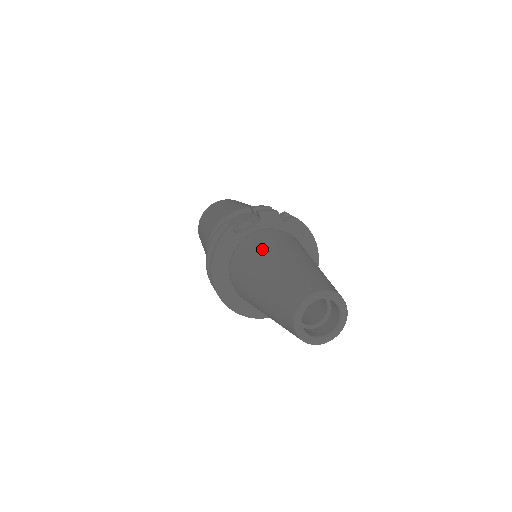
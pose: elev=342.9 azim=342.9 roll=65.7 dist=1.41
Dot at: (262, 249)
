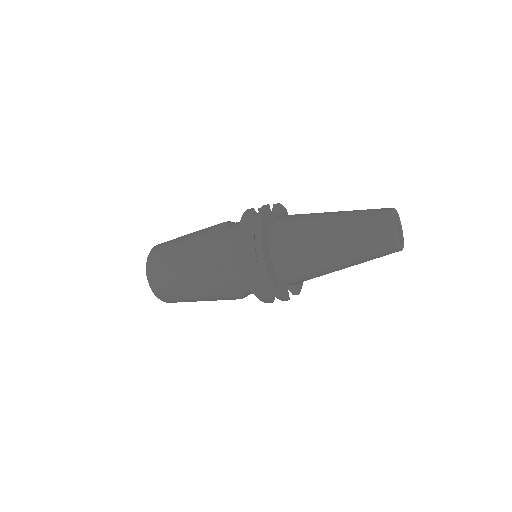
Dot at: occluded
